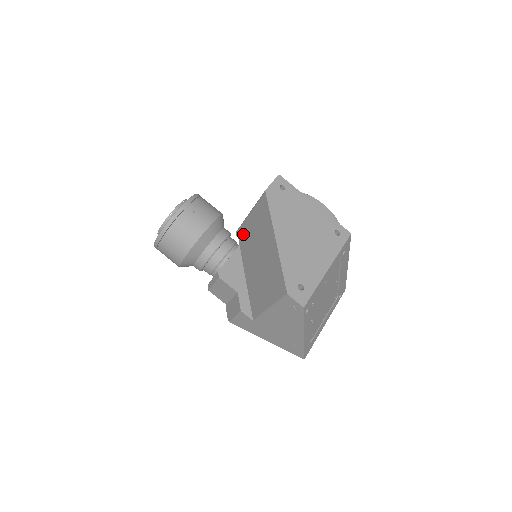
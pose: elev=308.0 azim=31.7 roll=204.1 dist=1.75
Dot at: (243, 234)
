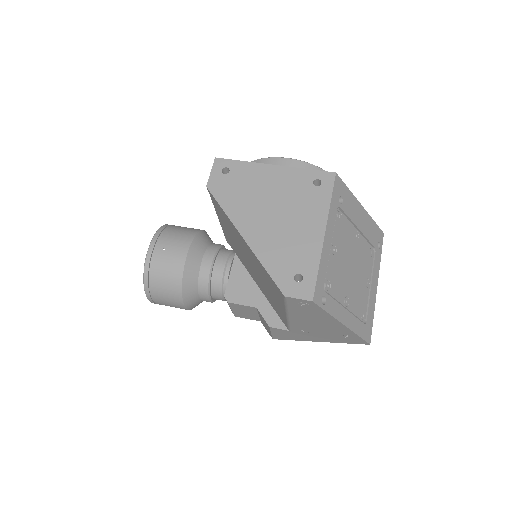
Dot at: (229, 241)
